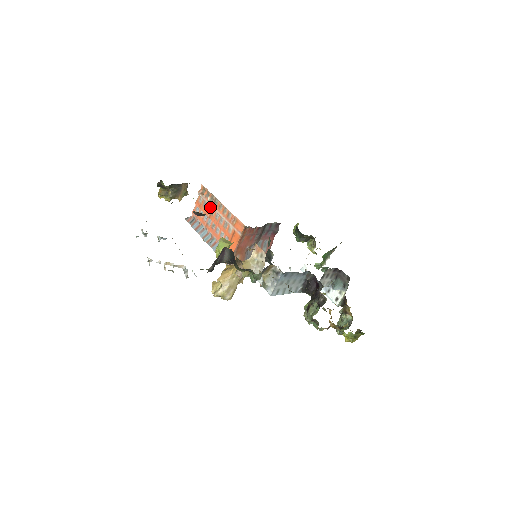
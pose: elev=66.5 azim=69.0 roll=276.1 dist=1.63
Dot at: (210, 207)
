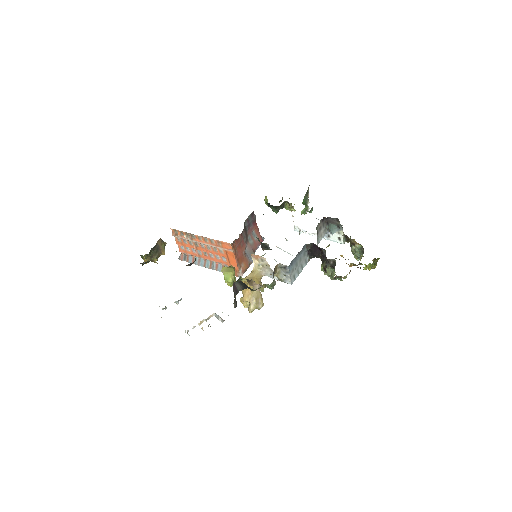
Dot at: (191, 242)
